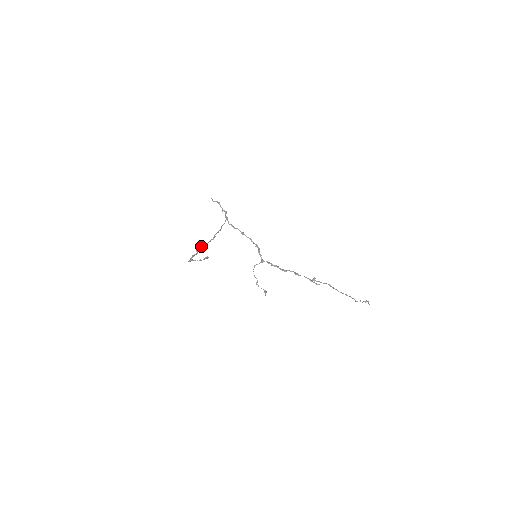
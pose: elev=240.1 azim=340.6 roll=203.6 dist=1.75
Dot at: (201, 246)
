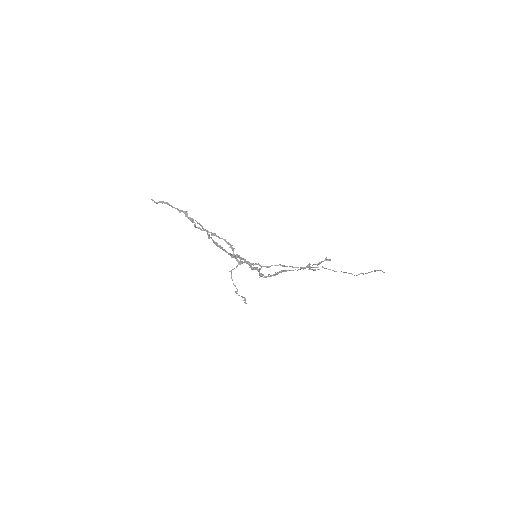
Dot at: (236, 256)
